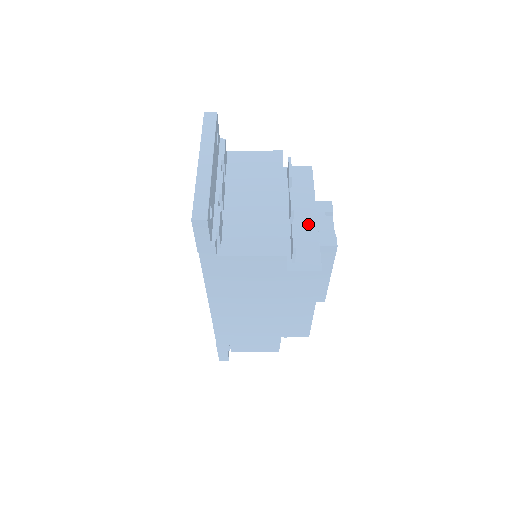
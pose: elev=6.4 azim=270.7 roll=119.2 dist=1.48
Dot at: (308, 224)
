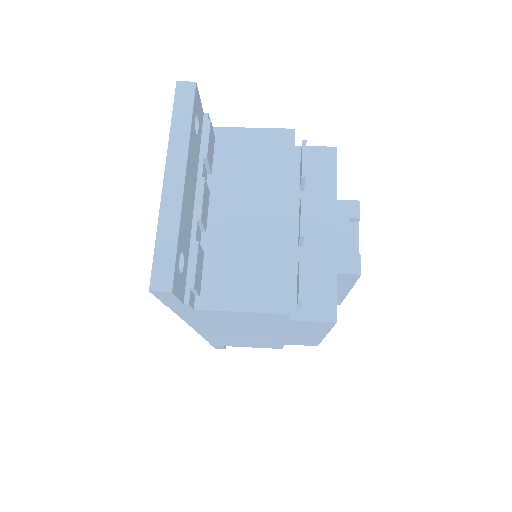
Dot at: (323, 246)
